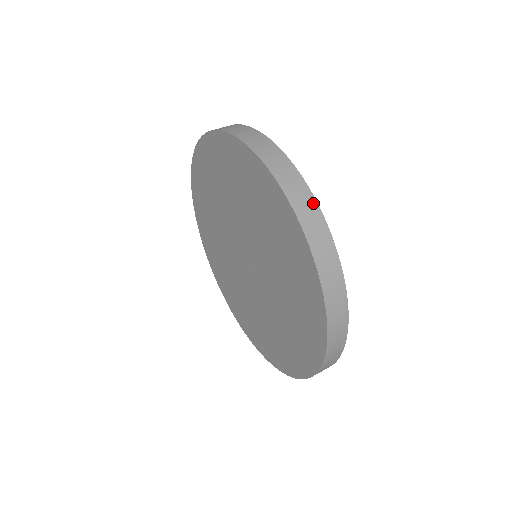
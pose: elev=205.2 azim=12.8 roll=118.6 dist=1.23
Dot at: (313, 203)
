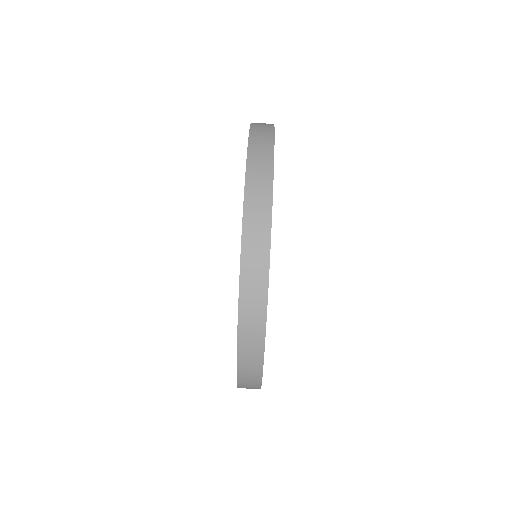
Dot at: (265, 268)
